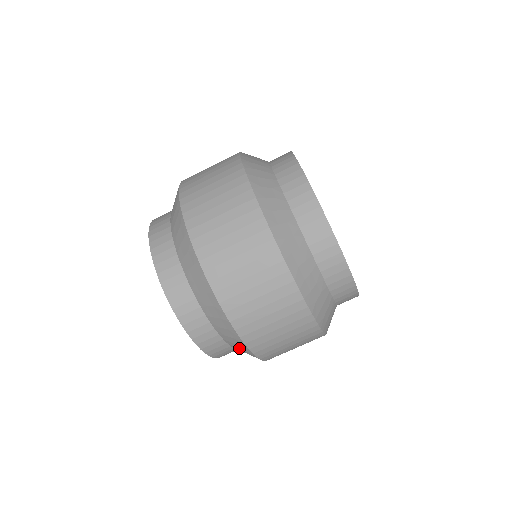
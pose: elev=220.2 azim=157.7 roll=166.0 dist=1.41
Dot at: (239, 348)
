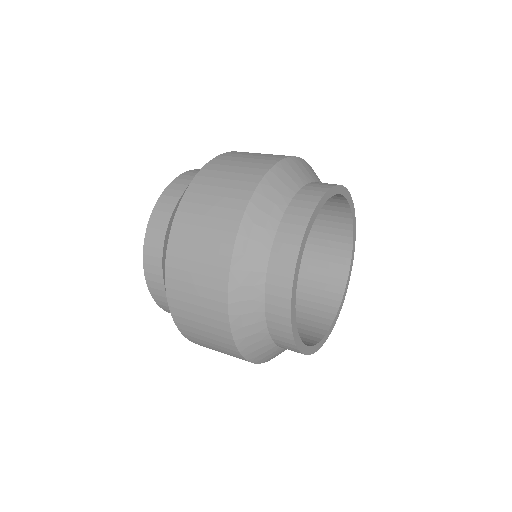
Dot at: occluded
